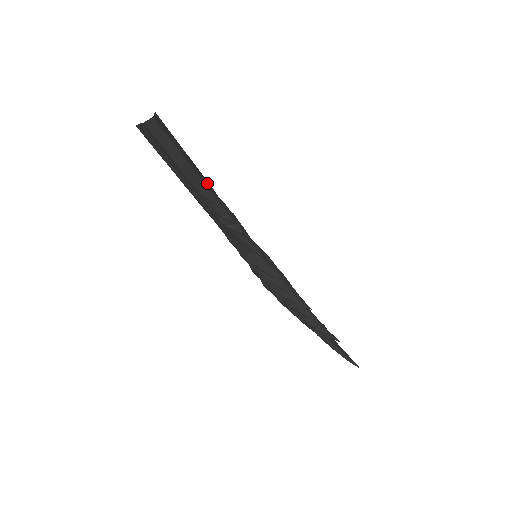
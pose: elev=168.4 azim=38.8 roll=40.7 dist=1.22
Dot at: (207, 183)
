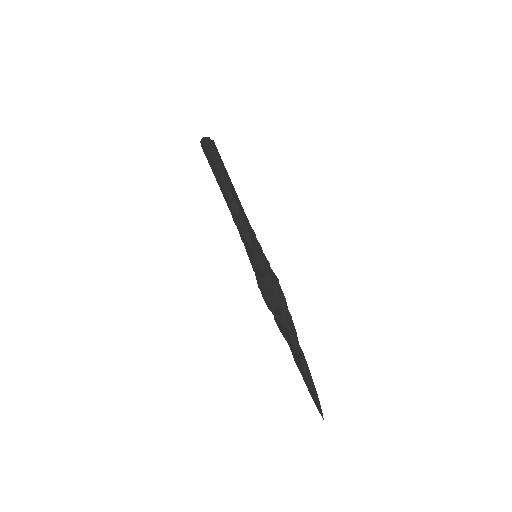
Dot at: (229, 186)
